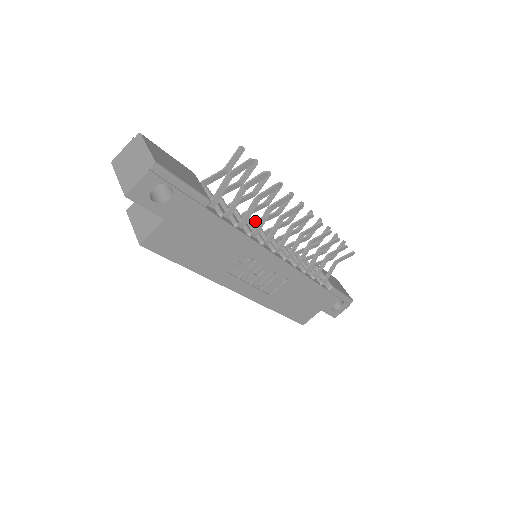
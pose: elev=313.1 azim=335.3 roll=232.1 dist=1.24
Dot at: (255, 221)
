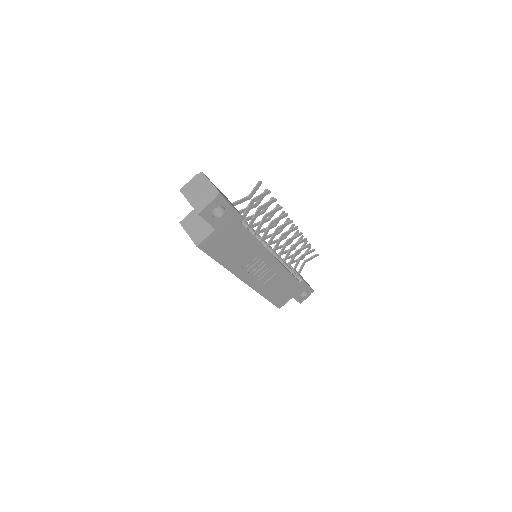
Dot at: occluded
